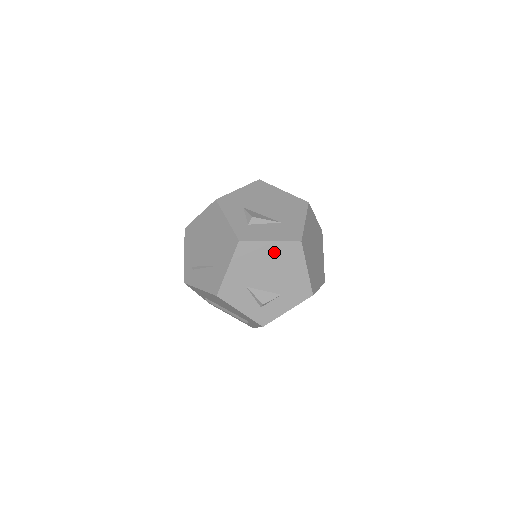
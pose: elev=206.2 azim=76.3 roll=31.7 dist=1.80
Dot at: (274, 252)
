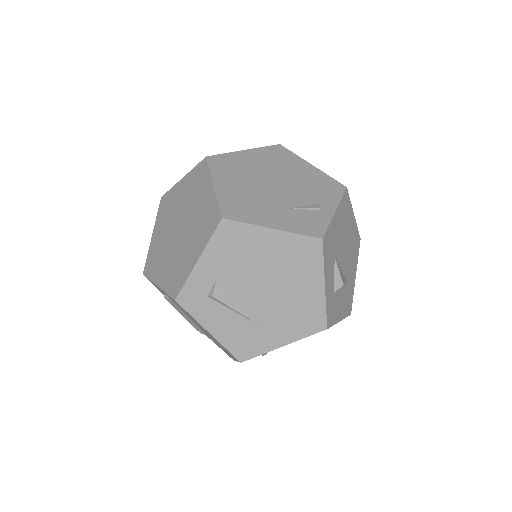
Dot at: occluded
